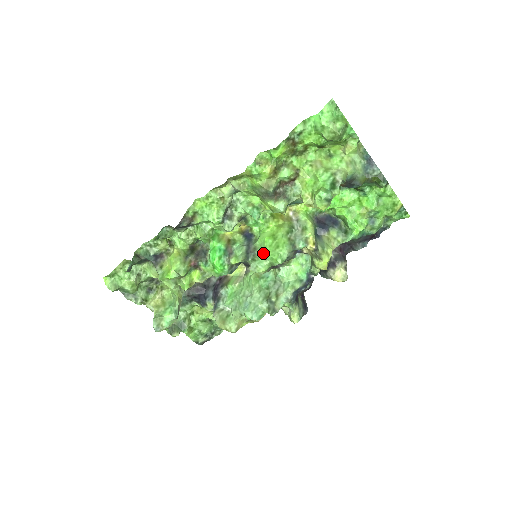
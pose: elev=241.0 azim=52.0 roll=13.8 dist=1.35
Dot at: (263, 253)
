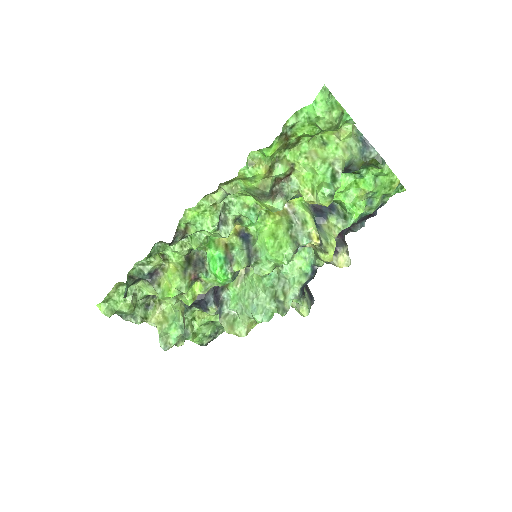
Dot at: (266, 255)
